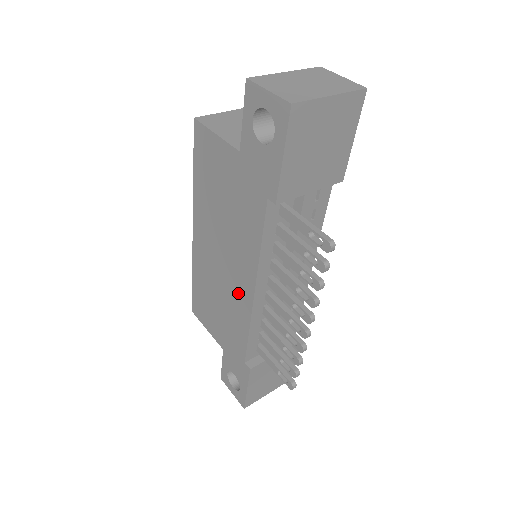
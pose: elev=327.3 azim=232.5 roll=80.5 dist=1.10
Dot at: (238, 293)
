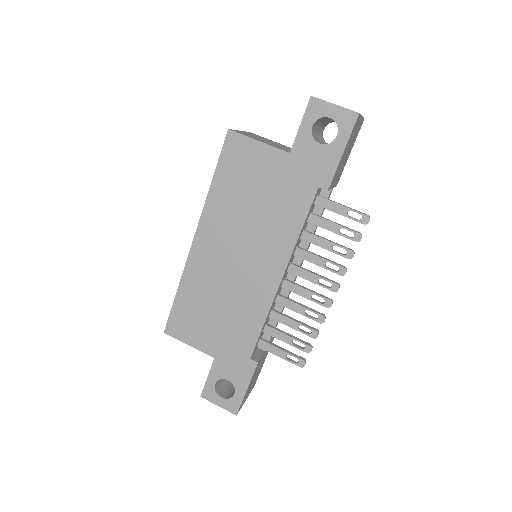
Dot at: (257, 285)
